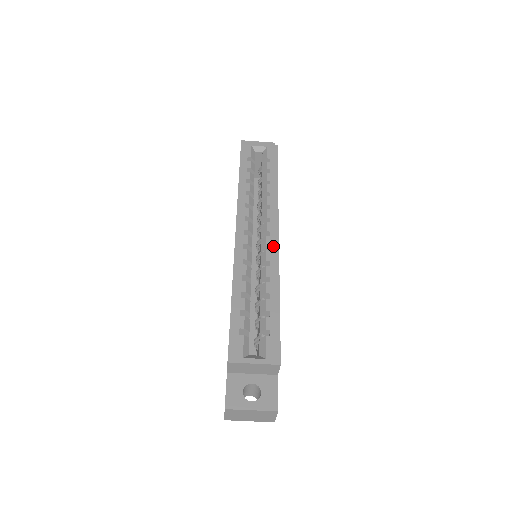
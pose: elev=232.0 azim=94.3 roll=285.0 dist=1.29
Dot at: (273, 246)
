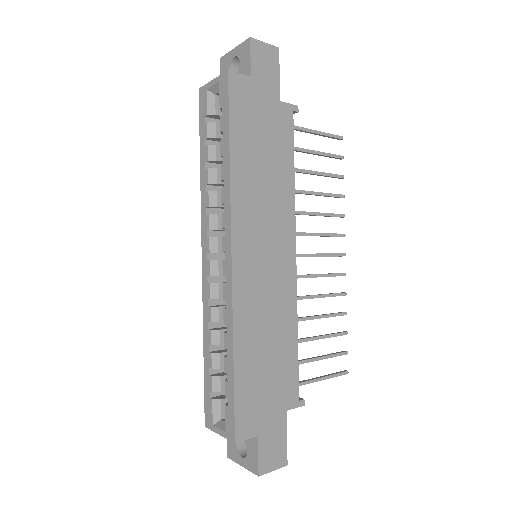
Dot at: (227, 277)
